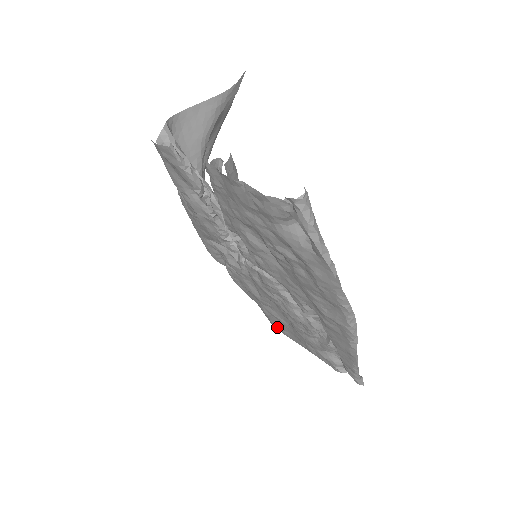
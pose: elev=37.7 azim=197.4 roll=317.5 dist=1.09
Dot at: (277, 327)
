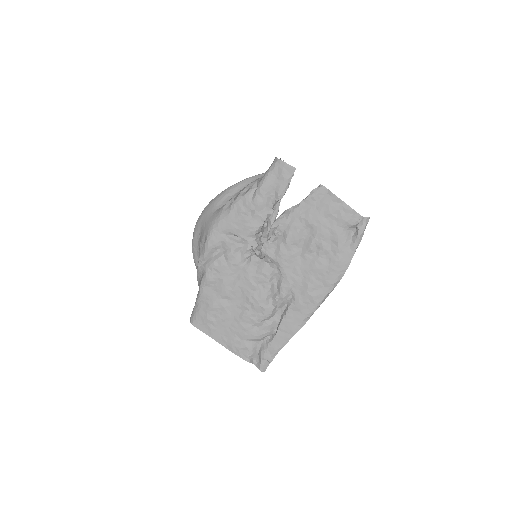
Dot at: (206, 324)
